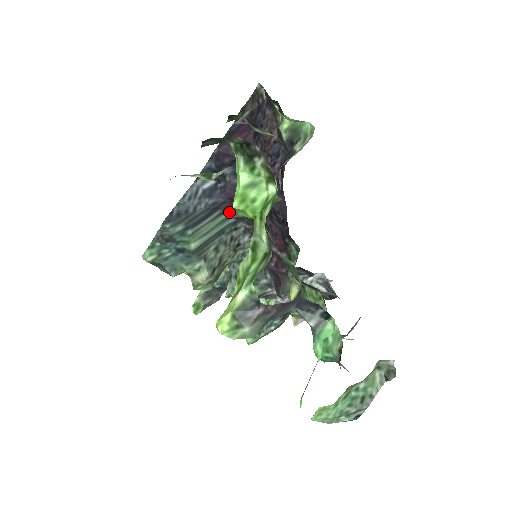
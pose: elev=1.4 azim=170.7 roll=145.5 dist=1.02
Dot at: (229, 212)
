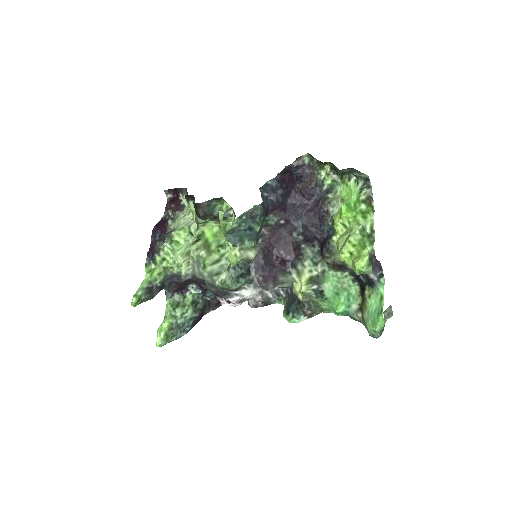
Dot at: (266, 218)
